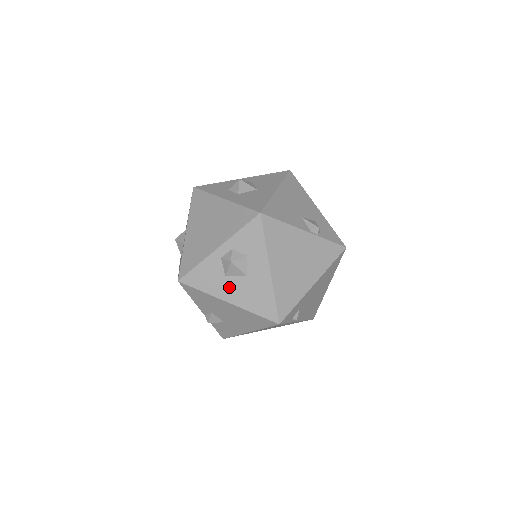
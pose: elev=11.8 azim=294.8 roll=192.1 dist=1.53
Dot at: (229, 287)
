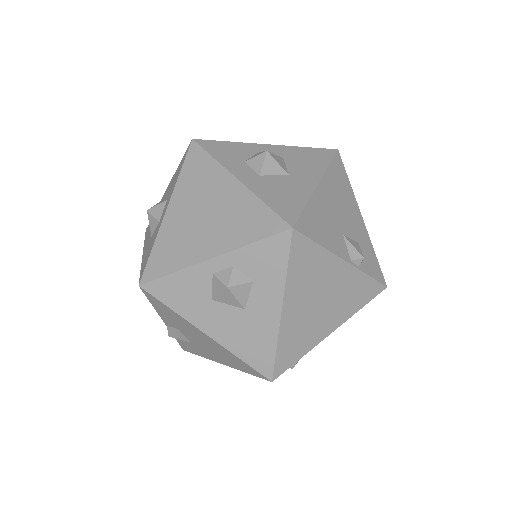
Dot at: (214, 315)
